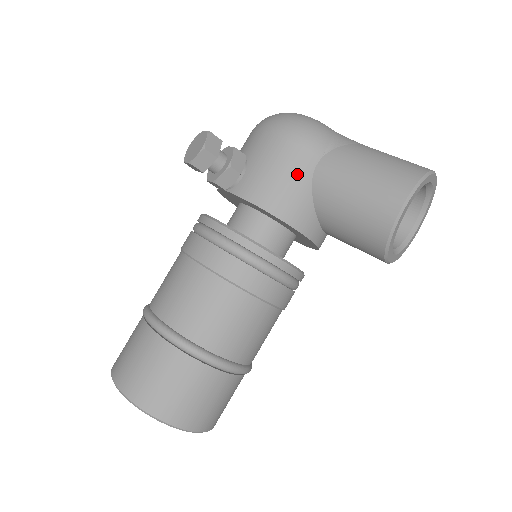
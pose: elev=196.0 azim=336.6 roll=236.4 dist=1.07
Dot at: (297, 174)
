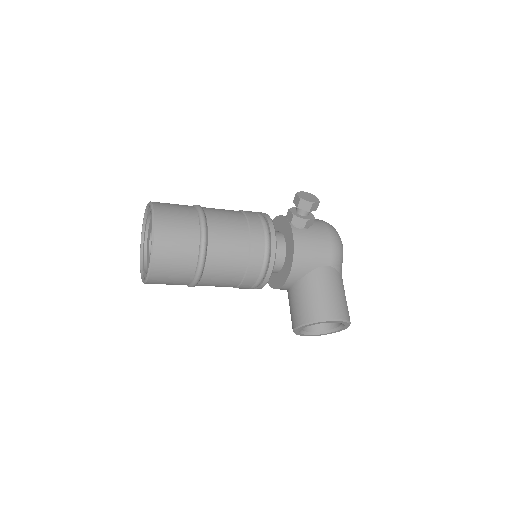
Dot at: (318, 258)
